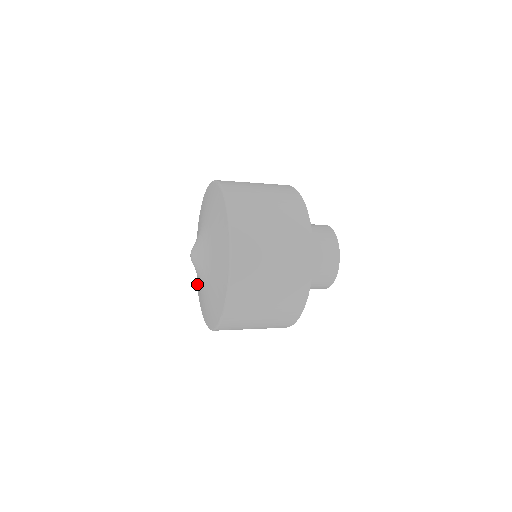
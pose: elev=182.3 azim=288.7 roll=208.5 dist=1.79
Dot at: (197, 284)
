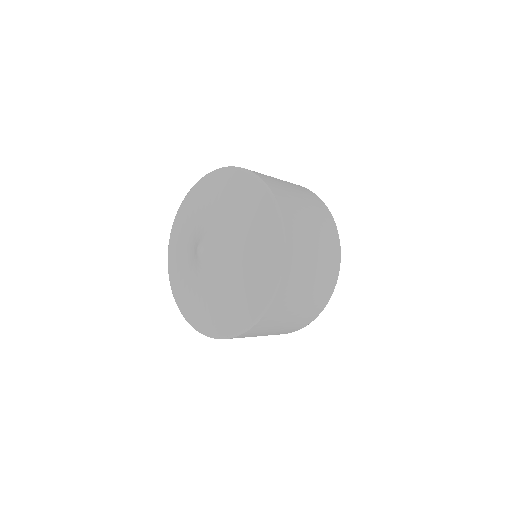
Dot at: (174, 235)
